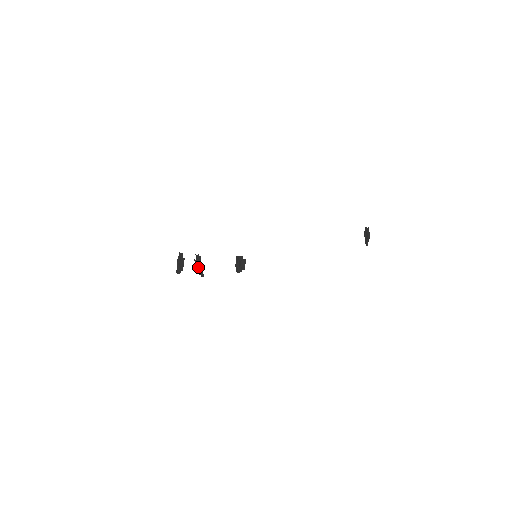
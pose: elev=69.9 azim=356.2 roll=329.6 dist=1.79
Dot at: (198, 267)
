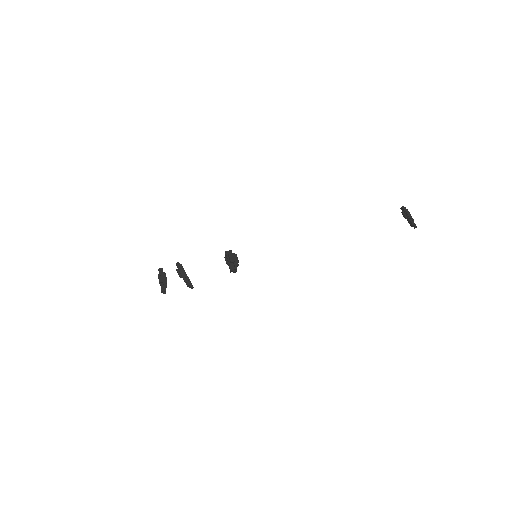
Dot at: (182, 276)
